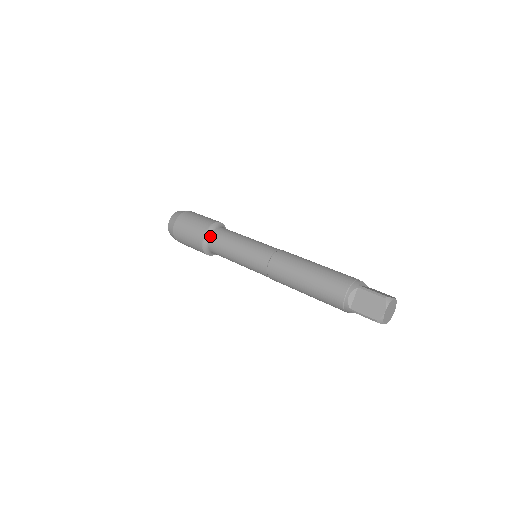
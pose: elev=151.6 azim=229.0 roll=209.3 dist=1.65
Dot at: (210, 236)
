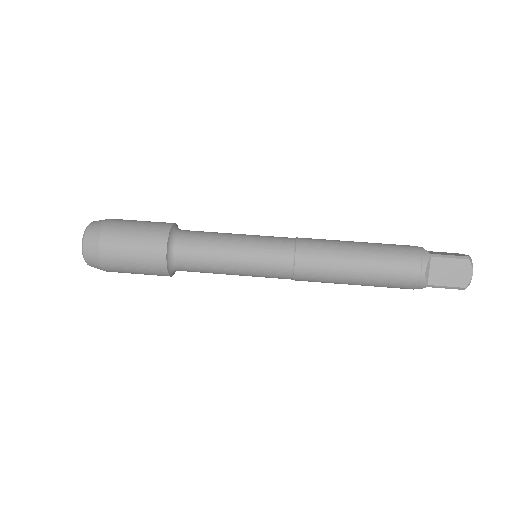
Dot at: (176, 249)
